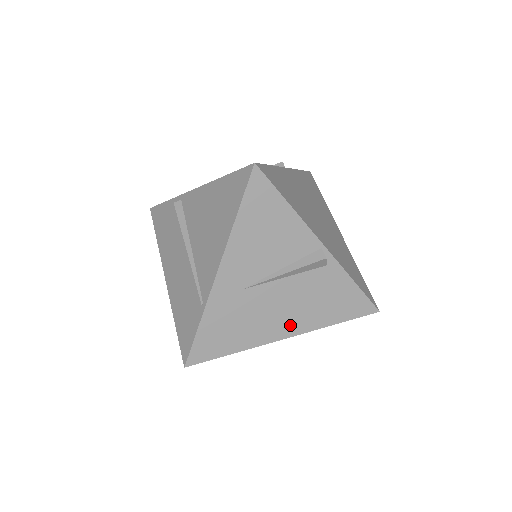
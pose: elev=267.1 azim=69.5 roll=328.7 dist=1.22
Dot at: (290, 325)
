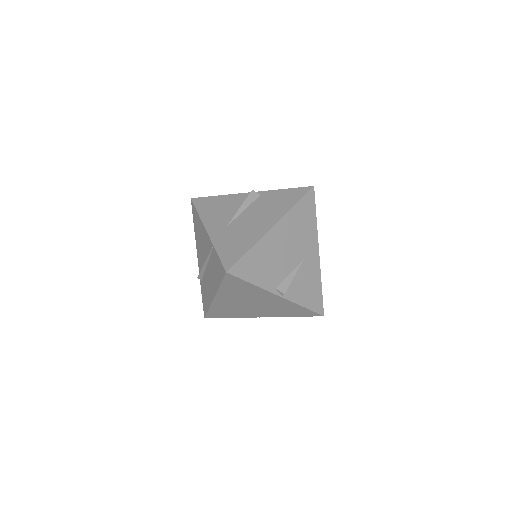
Dot at: (269, 221)
